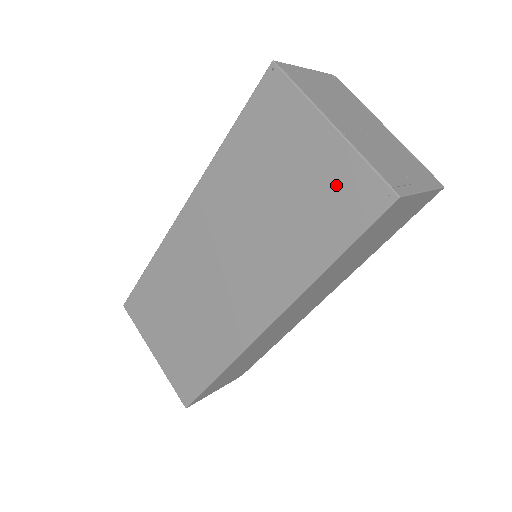
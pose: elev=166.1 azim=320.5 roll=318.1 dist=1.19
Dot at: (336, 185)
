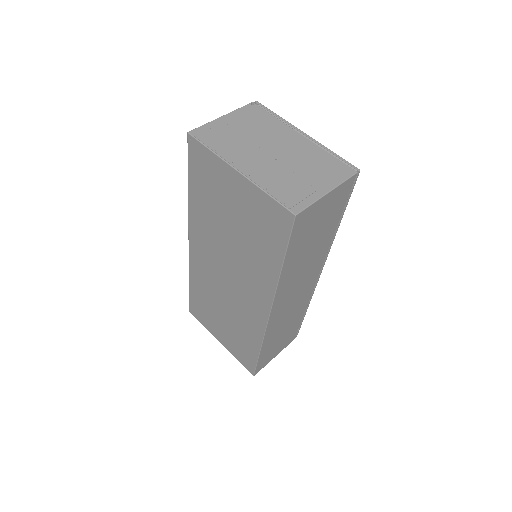
Dot at: (259, 213)
